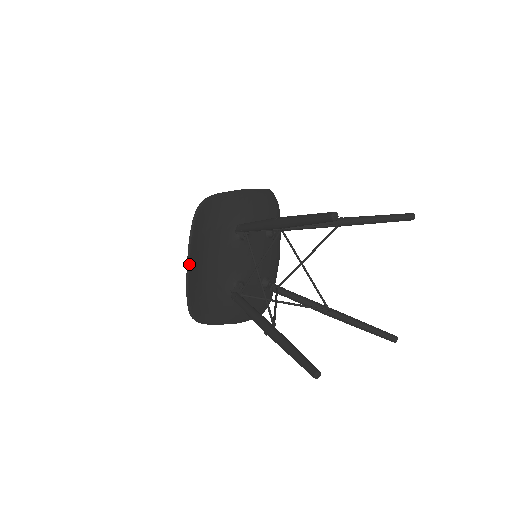
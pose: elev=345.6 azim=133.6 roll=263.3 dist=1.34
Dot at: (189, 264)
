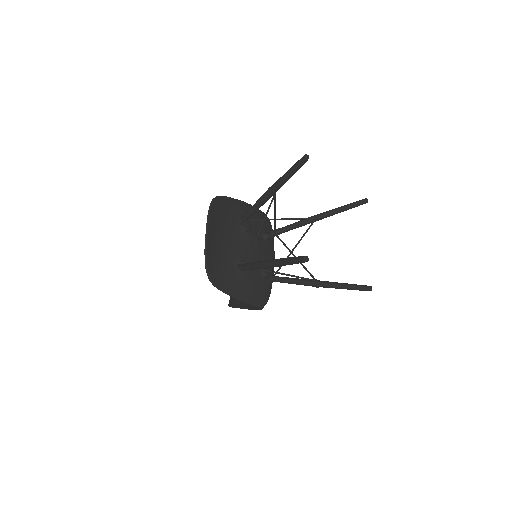
Dot at: (207, 229)
